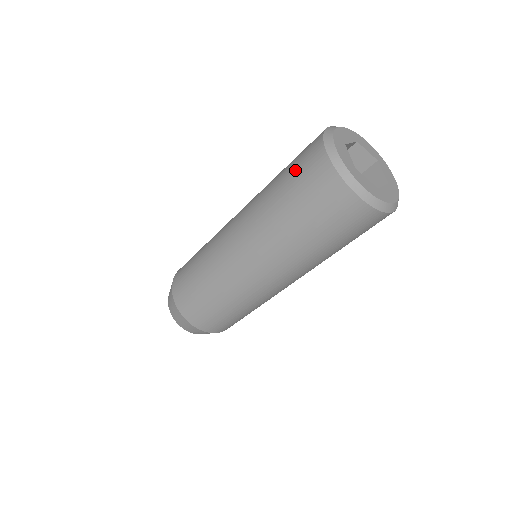
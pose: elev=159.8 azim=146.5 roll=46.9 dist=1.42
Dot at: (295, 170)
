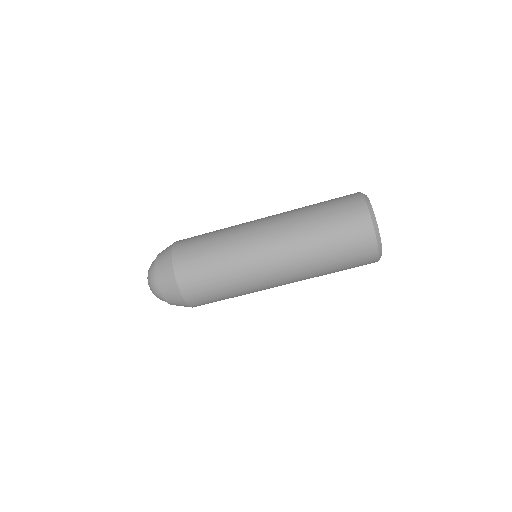
Dot at: (340, 219)
